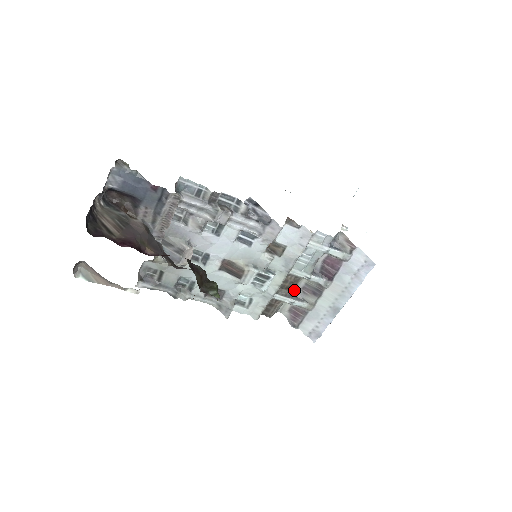
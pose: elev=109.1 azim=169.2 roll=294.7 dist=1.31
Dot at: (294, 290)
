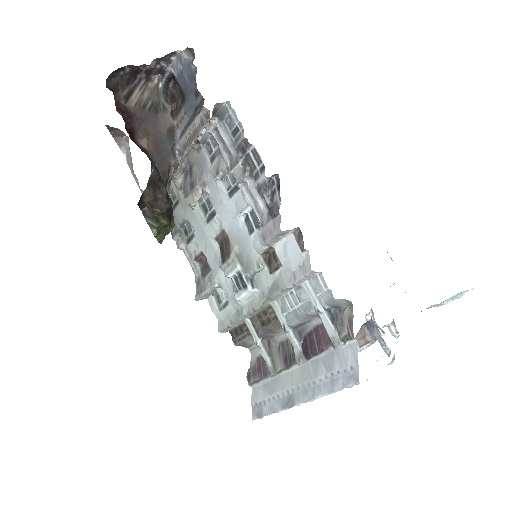
Dot at: (273, 337)
